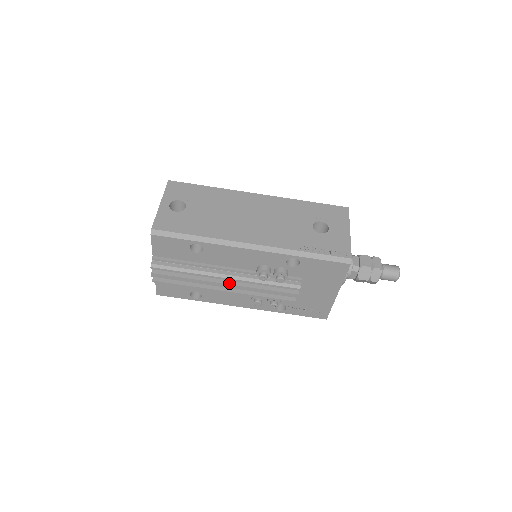
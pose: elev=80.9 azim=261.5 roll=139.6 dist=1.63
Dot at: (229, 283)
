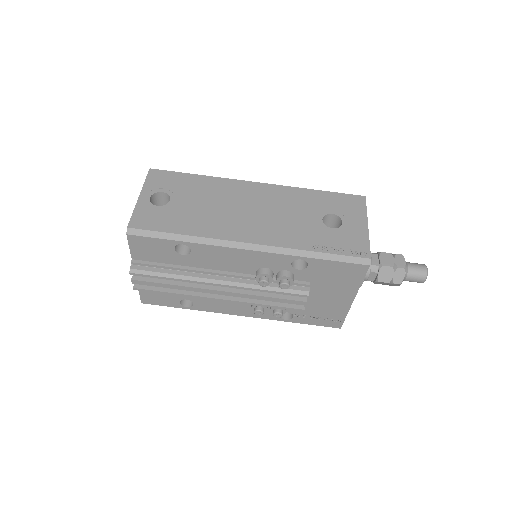
Dot at: (224, 290)
